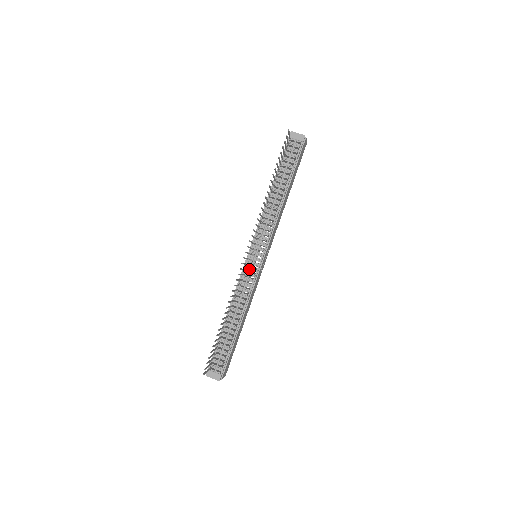
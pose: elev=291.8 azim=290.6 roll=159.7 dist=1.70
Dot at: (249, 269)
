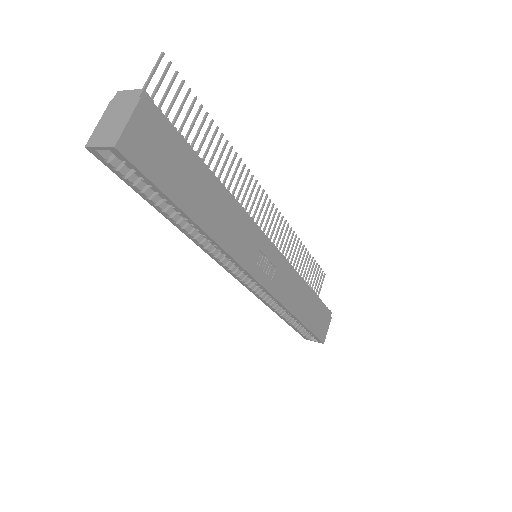
Dot at: occluded
